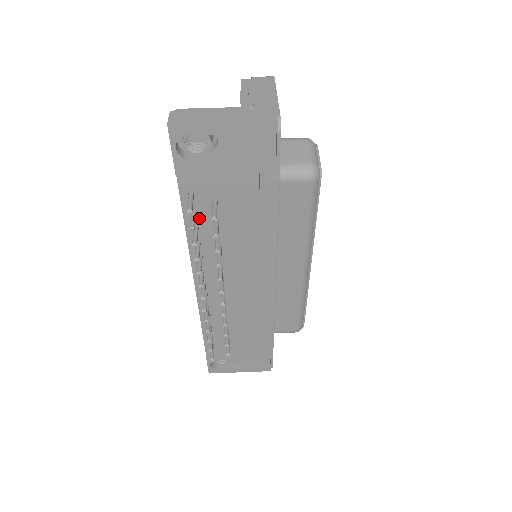
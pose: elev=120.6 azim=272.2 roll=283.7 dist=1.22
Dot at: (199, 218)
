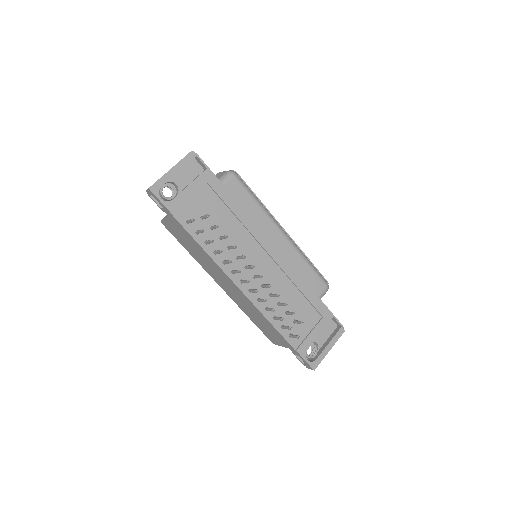
Dot at: (203, 235)
